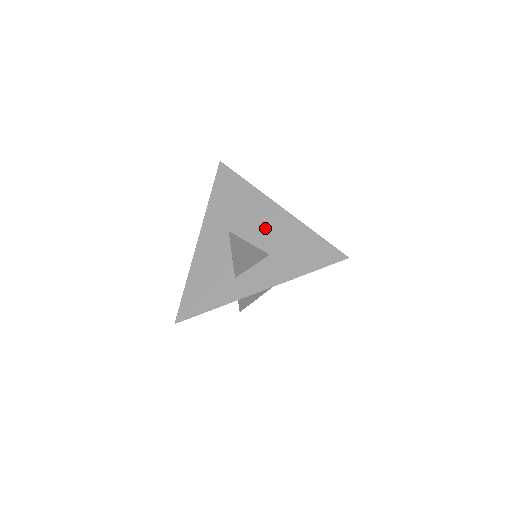
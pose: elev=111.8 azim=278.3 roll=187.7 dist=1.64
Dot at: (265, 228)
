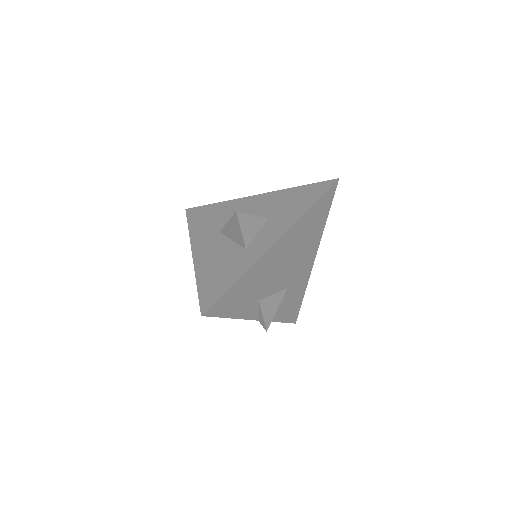
Dot at: (252, 210)
